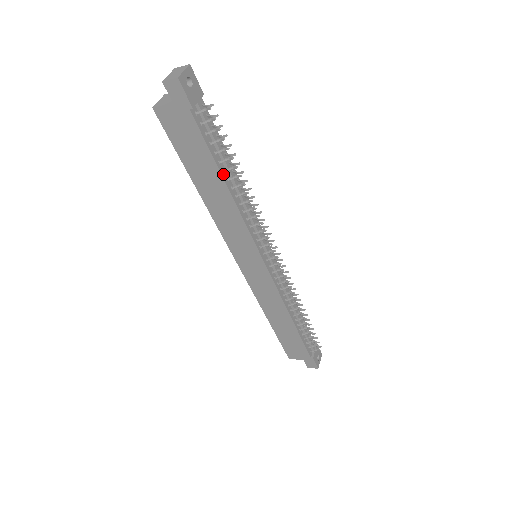
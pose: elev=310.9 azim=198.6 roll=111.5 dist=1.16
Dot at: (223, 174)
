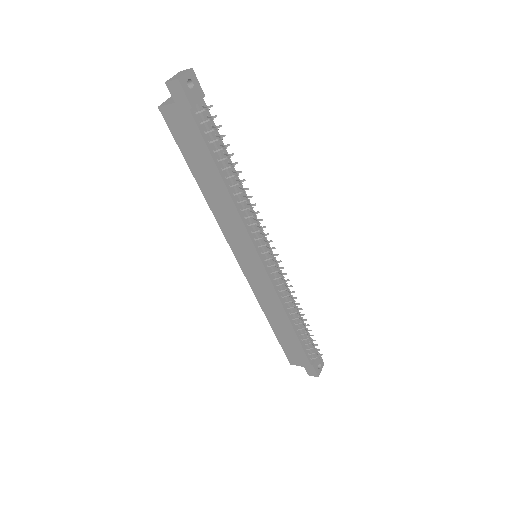
Dot at: (221, 172)
